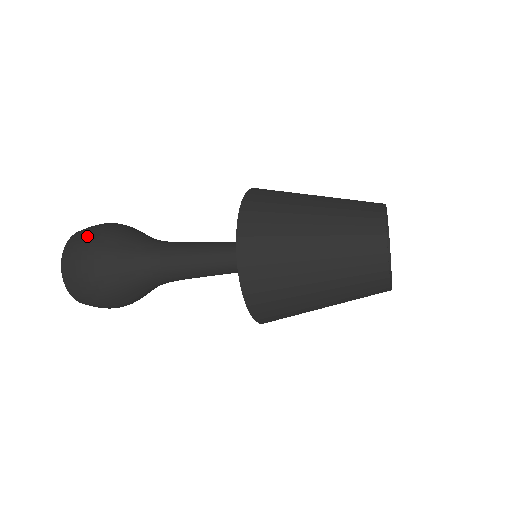
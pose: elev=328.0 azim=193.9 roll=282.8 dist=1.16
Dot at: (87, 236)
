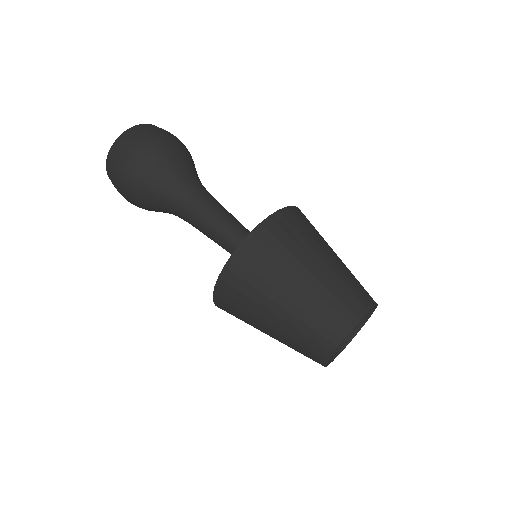
Dot at: occluded
